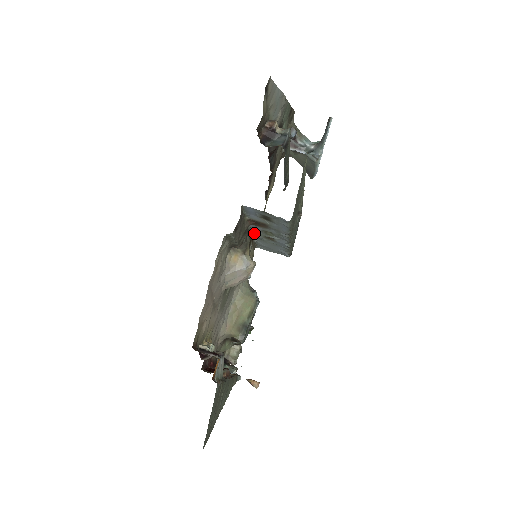
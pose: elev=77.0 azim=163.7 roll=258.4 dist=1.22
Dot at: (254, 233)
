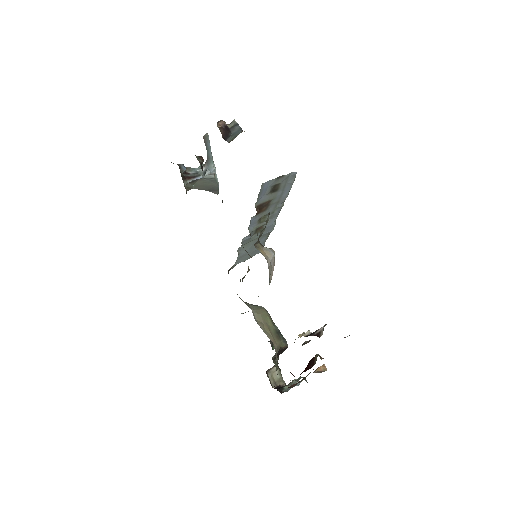
Dot at: (250, 231)
